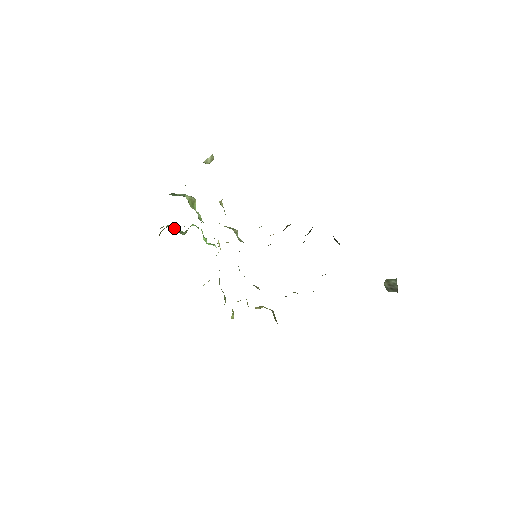
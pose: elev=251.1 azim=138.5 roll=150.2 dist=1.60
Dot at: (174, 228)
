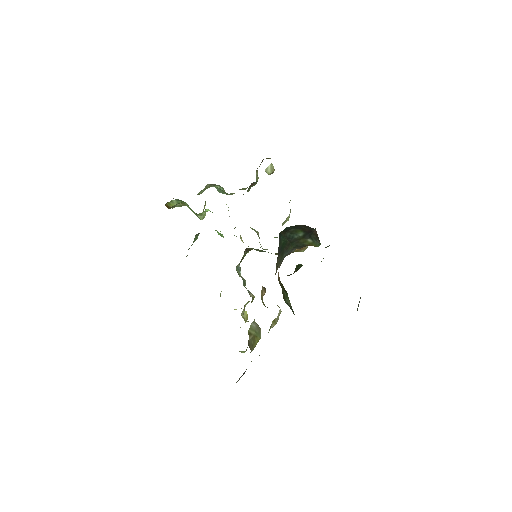
Dot at: occluded
